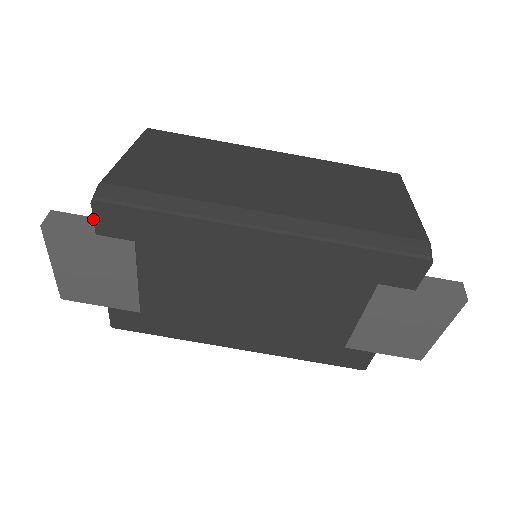
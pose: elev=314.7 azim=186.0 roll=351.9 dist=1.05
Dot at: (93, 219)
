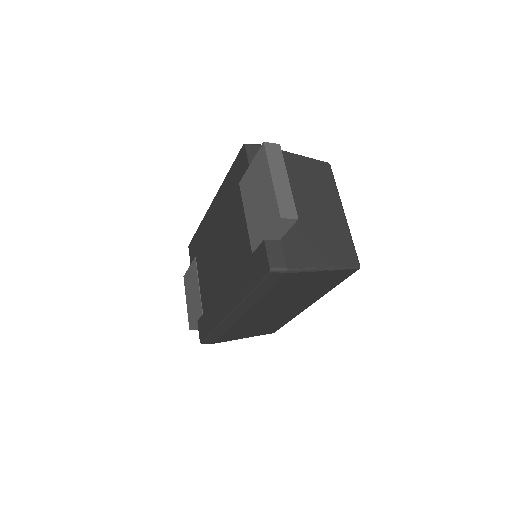
Dot at: (190, 256)
